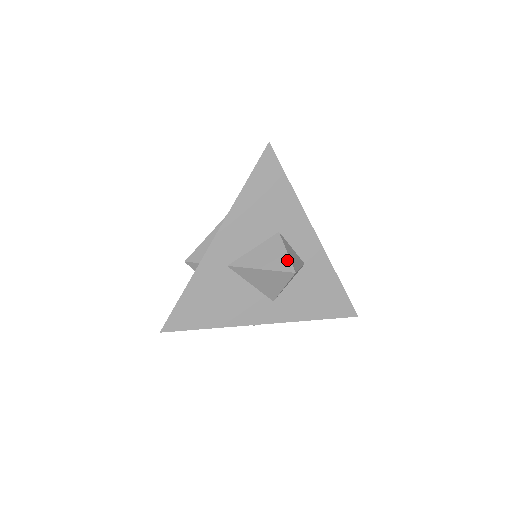
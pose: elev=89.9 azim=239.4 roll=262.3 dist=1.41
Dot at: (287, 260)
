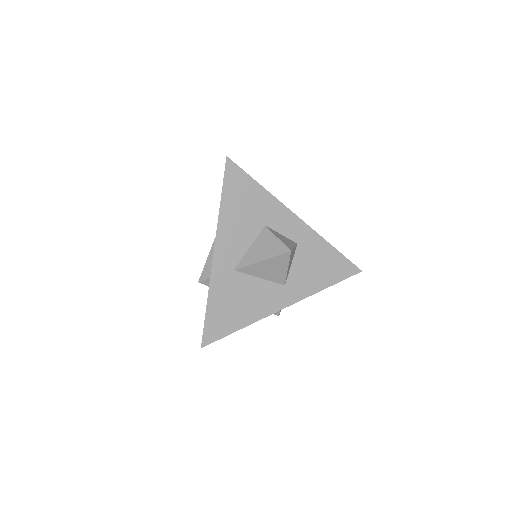
Dot at: (280, 244)
